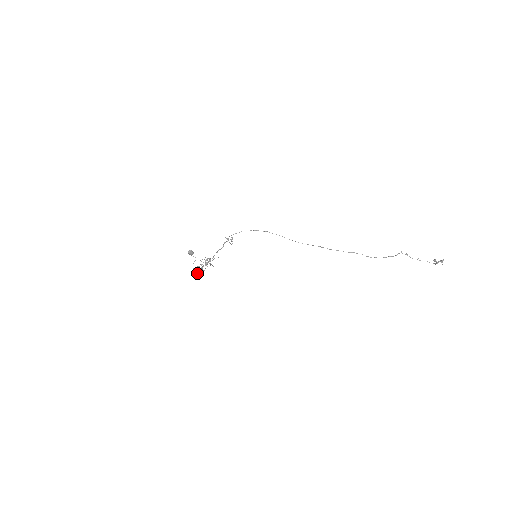
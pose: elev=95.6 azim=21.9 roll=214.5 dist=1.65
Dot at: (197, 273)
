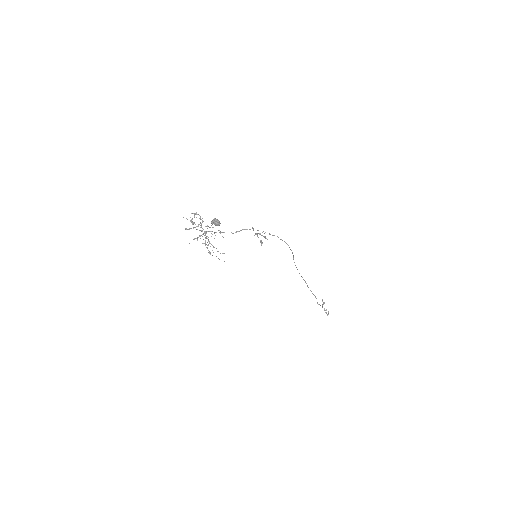
Dot at: (212, 255)
